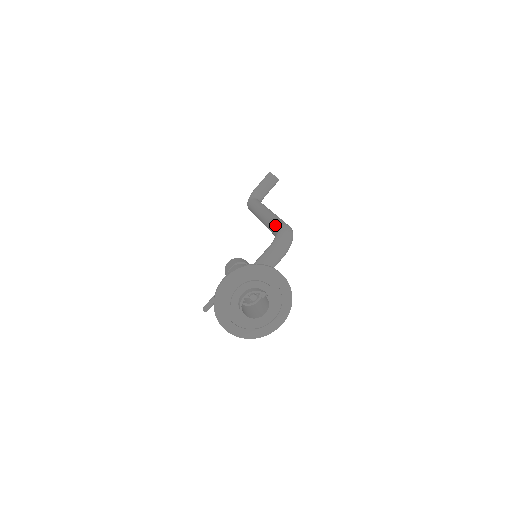
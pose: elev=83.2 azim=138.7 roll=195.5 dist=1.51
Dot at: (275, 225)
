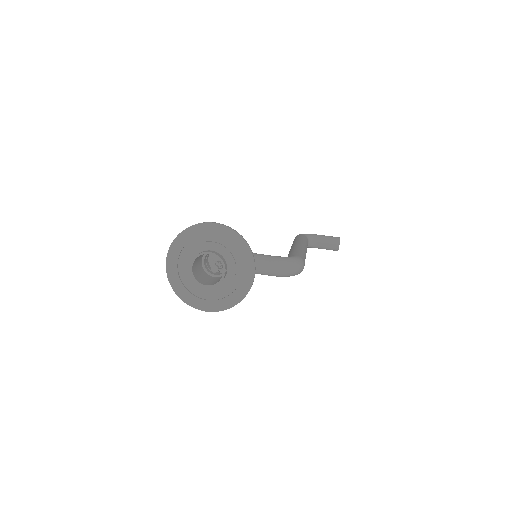
Dot at: (296, 253)
